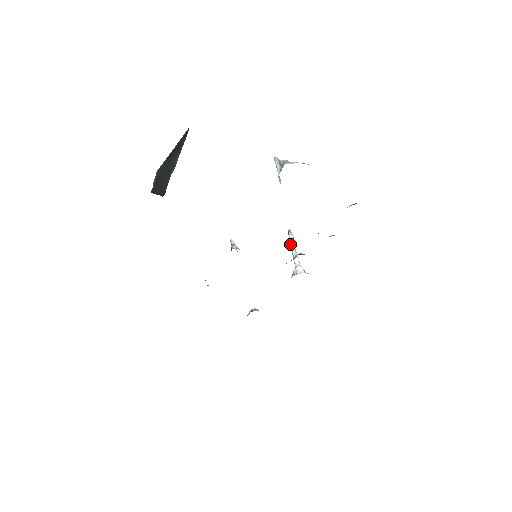
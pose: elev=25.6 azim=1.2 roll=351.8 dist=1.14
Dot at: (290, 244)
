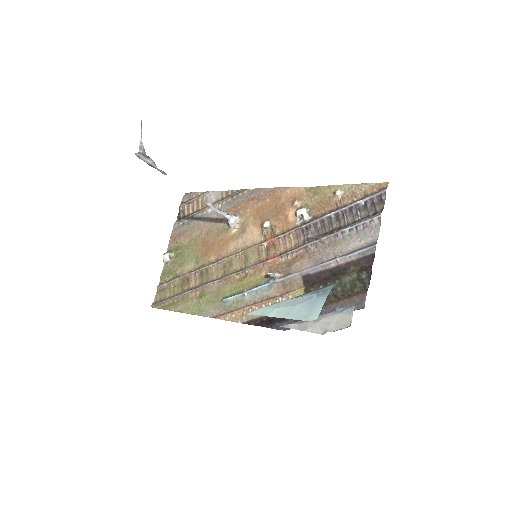
Dot at: occluded
